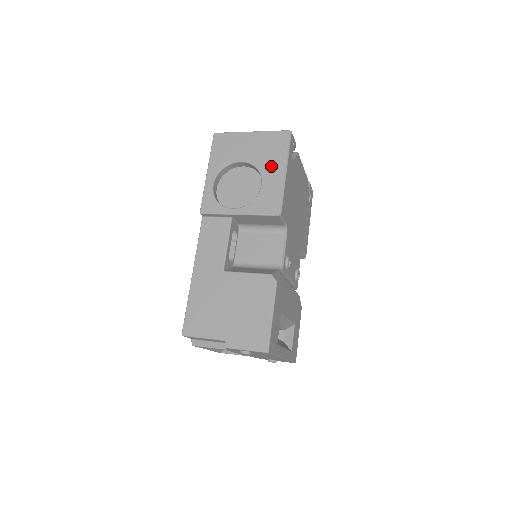
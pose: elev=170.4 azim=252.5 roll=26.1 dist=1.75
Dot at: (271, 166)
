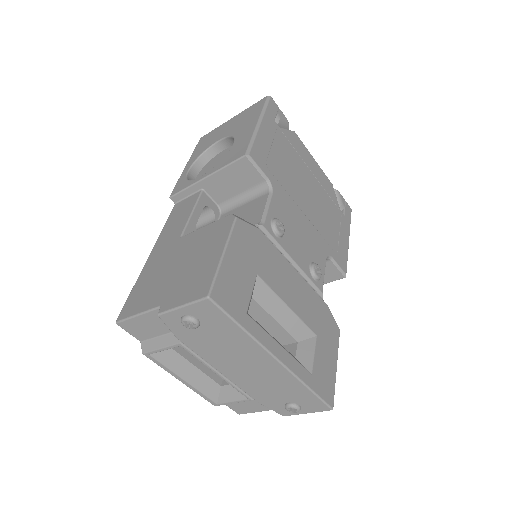
Dot at: (245, 126)
